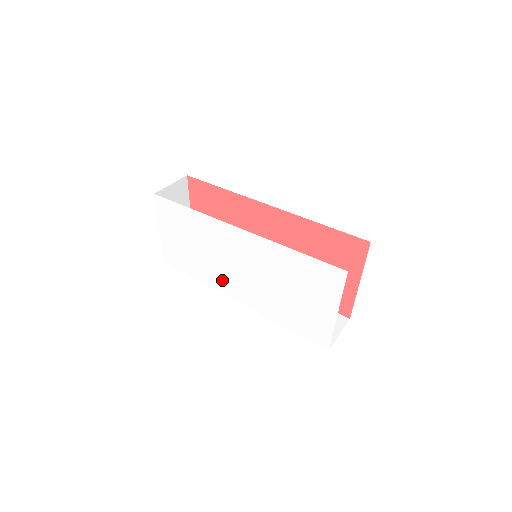
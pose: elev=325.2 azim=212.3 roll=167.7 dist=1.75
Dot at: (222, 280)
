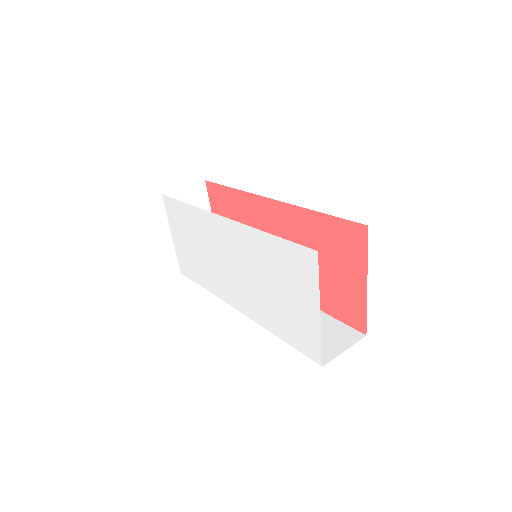
Dot at: (221, 283)
